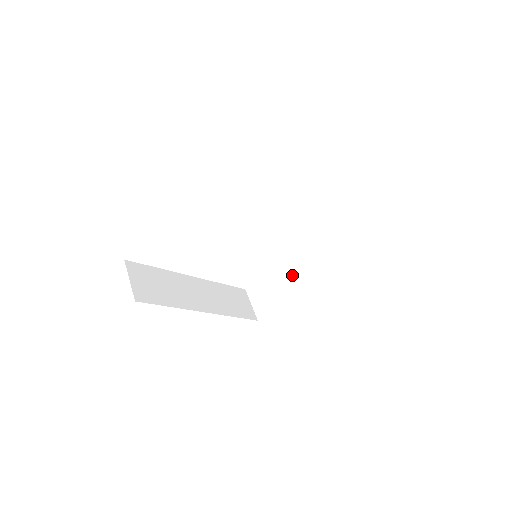
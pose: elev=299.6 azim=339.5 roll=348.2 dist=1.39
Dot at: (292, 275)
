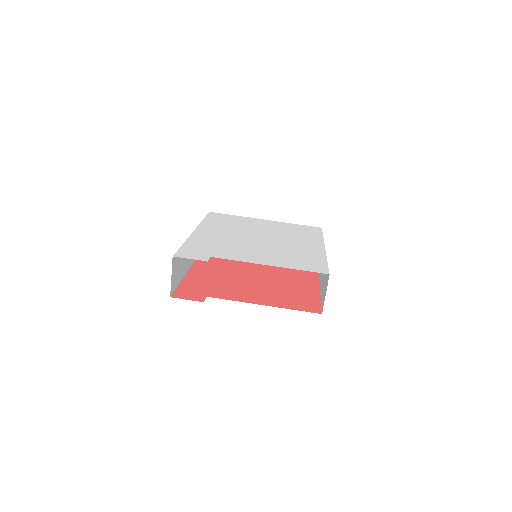
Dot at: occluded
